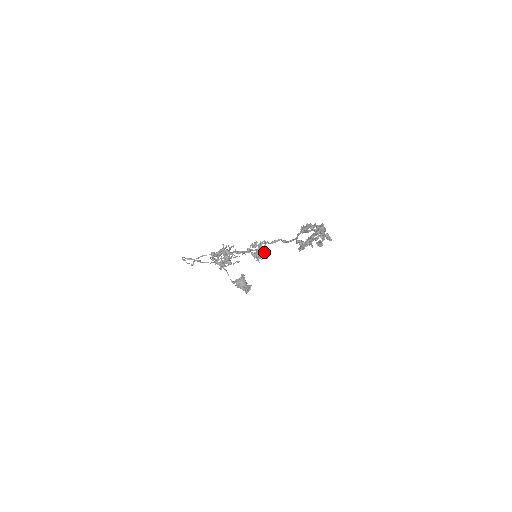
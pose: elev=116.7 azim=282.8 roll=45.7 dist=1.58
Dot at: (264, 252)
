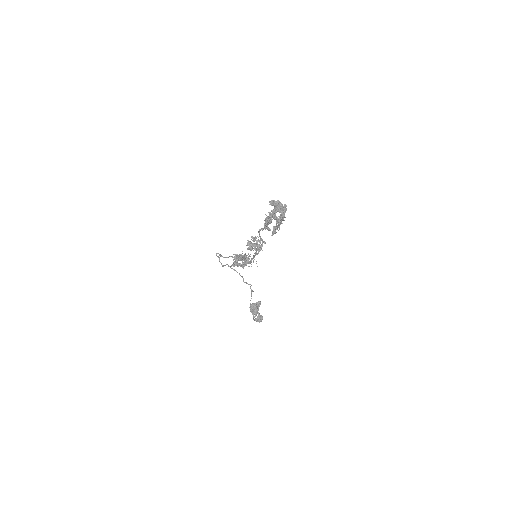
Dot at: (259, 248)
